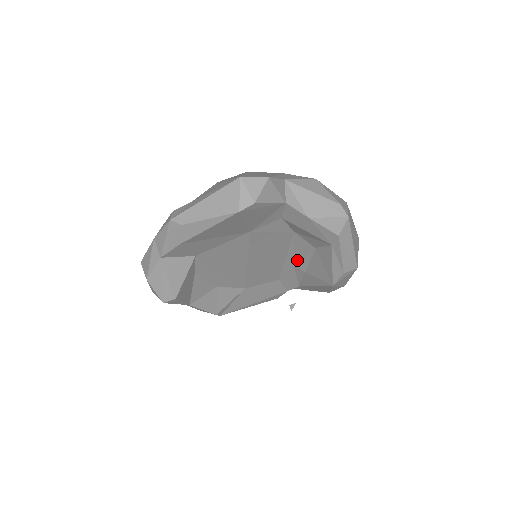
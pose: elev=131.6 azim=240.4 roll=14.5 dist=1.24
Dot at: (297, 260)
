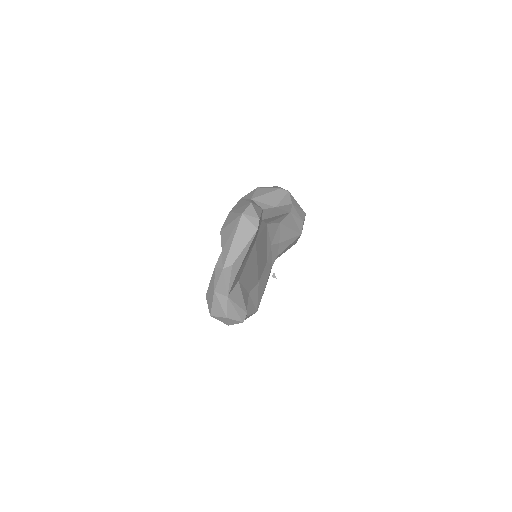
Dot at: (272, 240)
